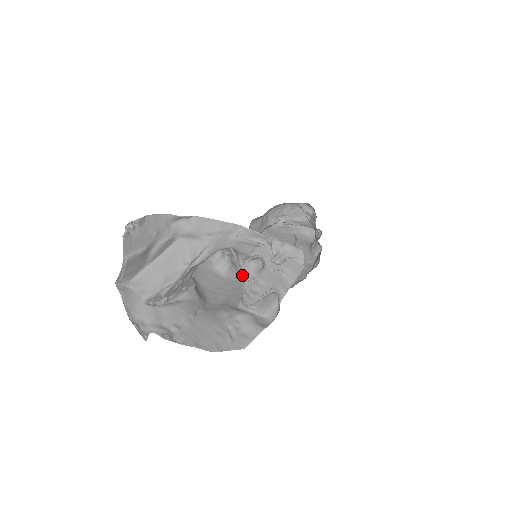
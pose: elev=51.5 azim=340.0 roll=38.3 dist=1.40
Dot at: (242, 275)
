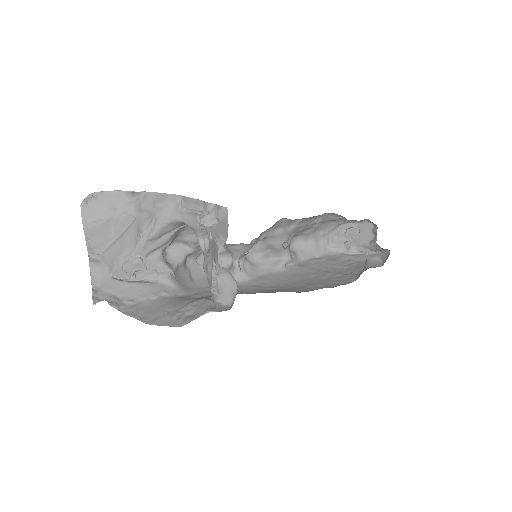
Dot at: (204, 257)
